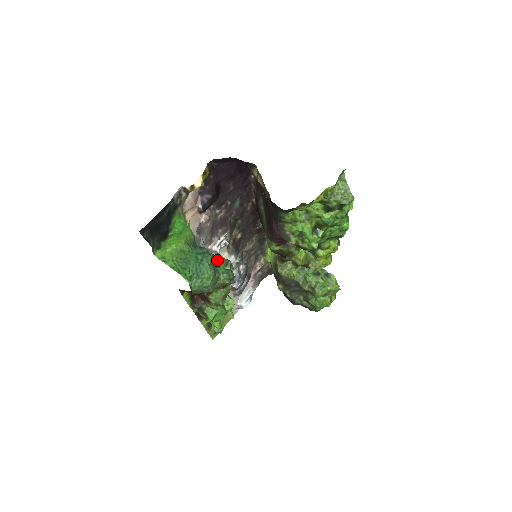
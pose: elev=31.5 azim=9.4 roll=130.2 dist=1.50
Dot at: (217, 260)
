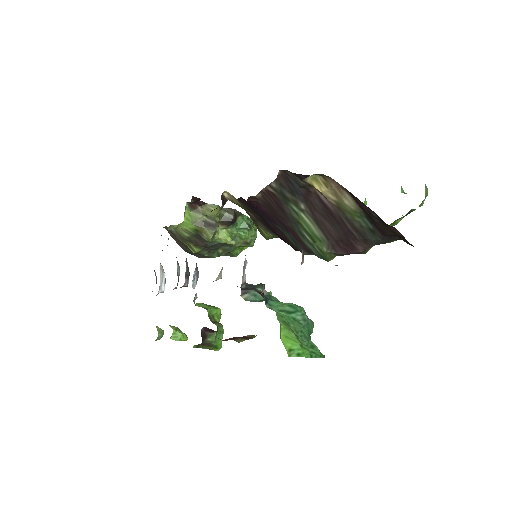
Dot at: occluded
